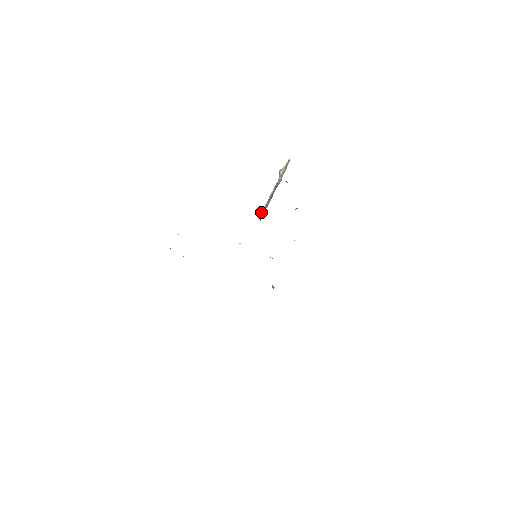
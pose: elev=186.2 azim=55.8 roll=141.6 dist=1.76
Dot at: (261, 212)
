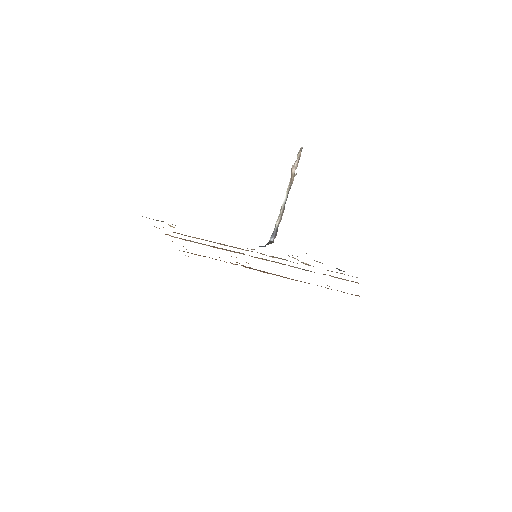
Dot at: (274, 232)
